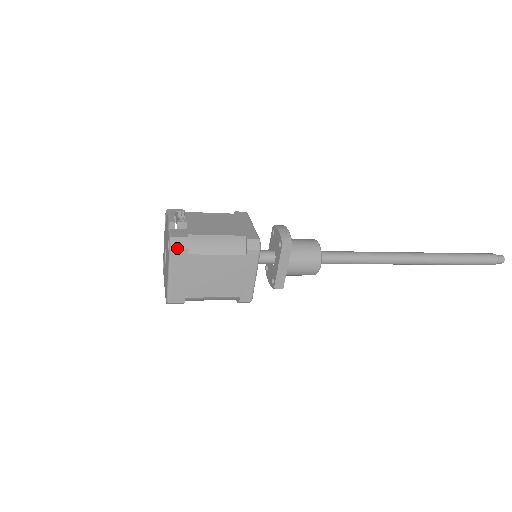
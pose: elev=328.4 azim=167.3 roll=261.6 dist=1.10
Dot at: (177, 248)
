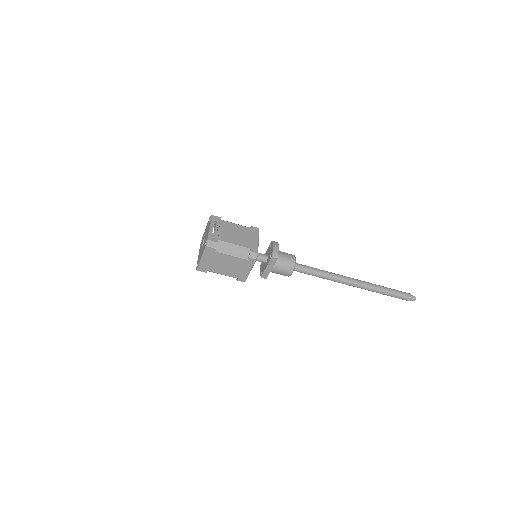
Dot at: (210, 247)
